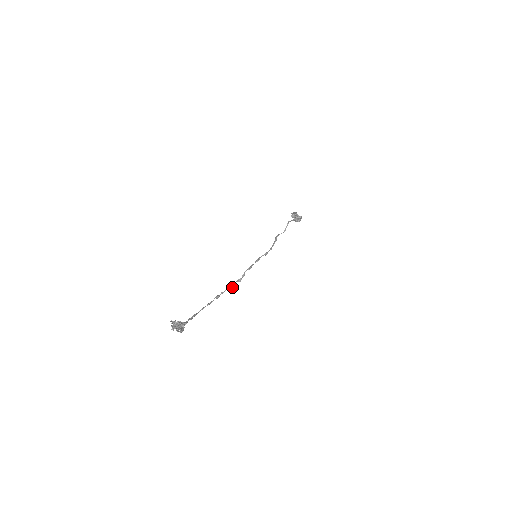
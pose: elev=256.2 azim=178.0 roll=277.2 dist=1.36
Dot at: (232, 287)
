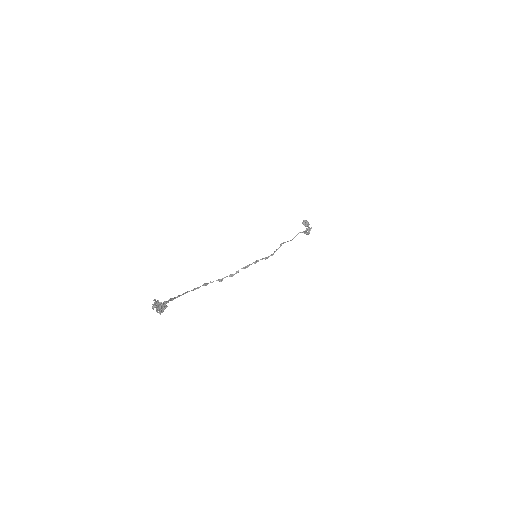
Dot at: (222, 280)
